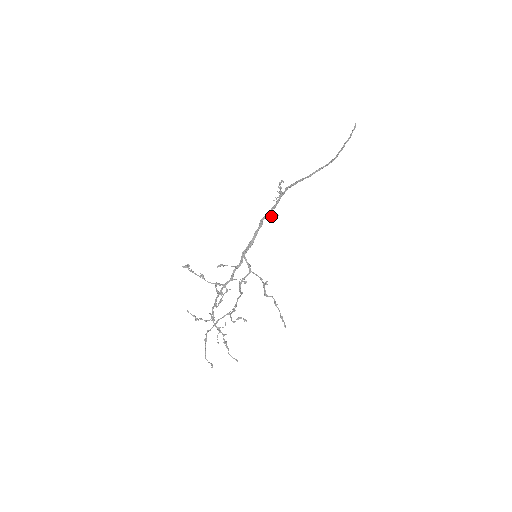
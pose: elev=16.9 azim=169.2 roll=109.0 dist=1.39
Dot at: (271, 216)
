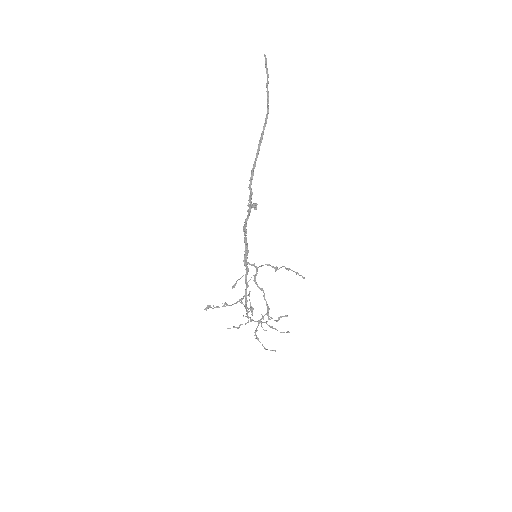
Dot at: occluded
